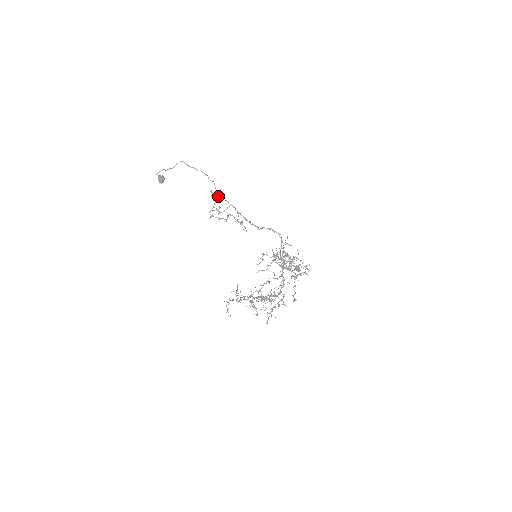
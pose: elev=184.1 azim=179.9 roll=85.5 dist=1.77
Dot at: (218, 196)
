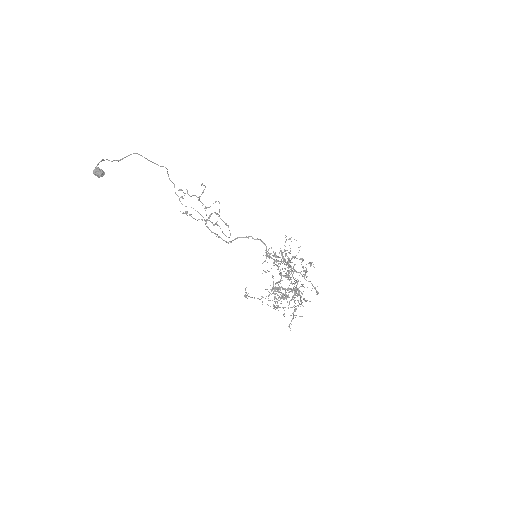
Dot at: occluded
